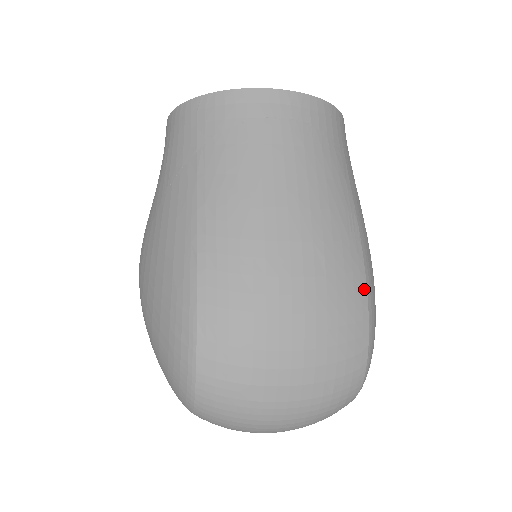
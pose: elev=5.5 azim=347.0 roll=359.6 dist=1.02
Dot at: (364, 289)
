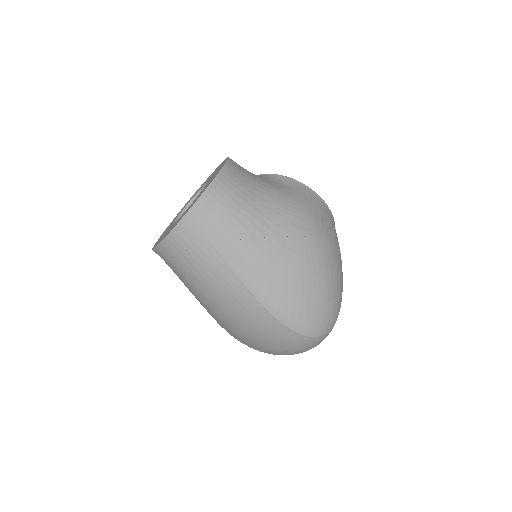
Dot at: (267, 313)
